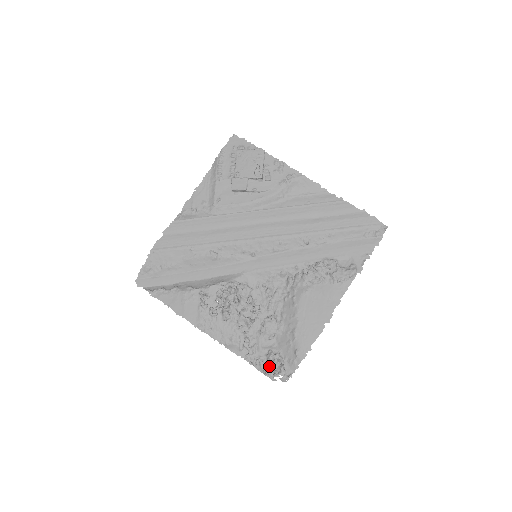
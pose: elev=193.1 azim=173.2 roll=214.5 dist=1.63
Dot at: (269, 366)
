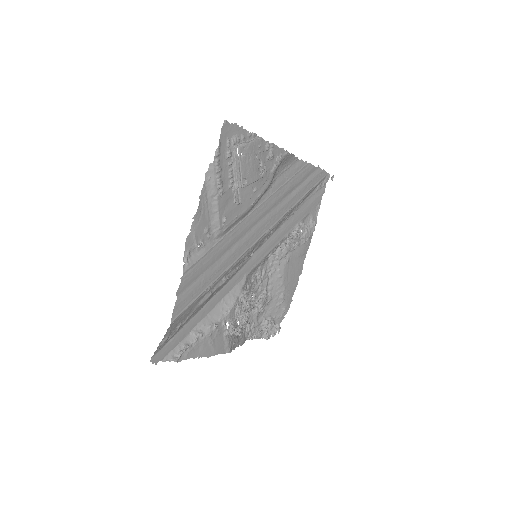
Dot at: (267, 332)
